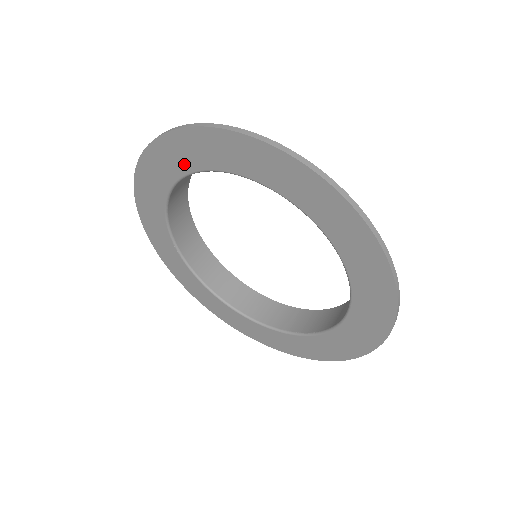
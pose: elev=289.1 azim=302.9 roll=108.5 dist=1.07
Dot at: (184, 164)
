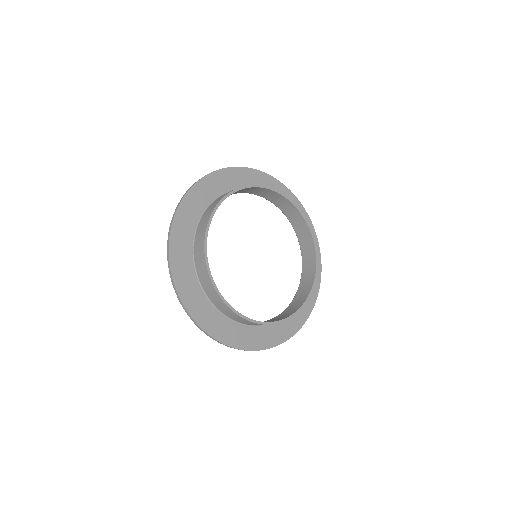
Dot at: (187, 253)
